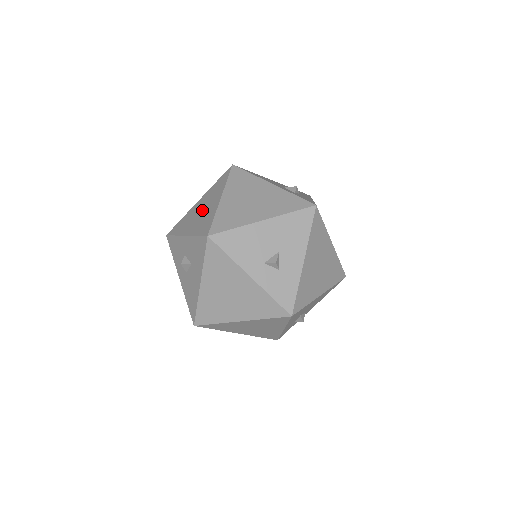
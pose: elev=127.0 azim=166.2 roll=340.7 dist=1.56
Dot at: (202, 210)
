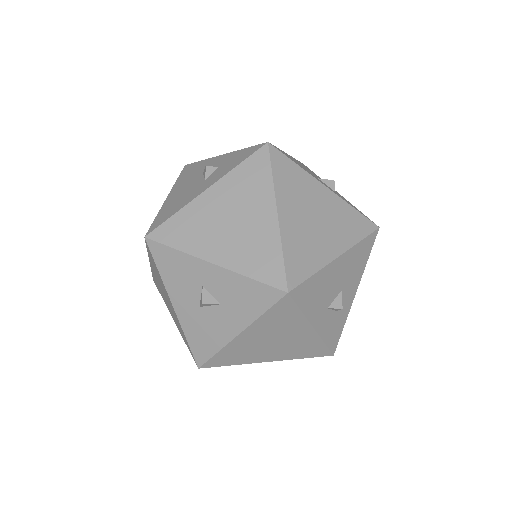
Dot at: (235, 221)
